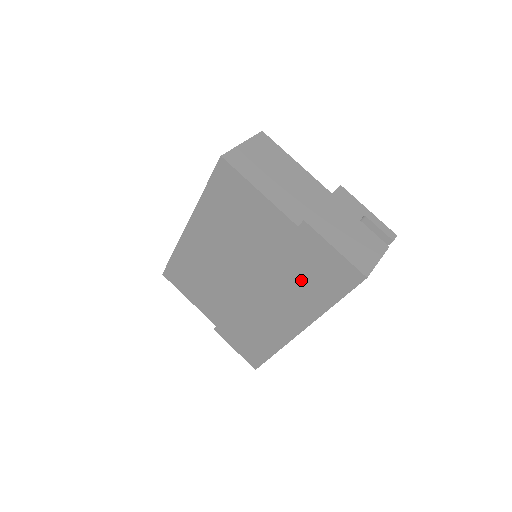
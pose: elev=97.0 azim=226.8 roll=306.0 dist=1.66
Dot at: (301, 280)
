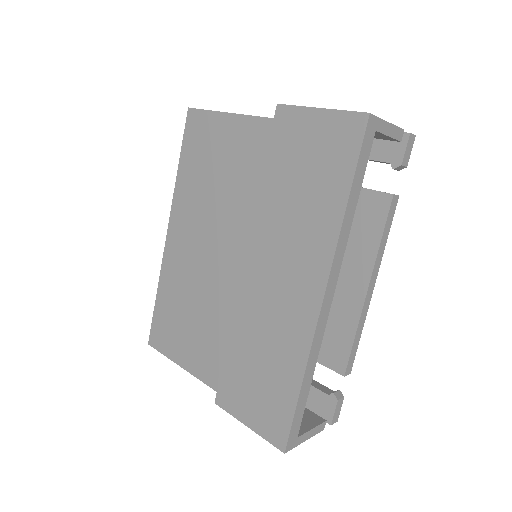
Dot at: (297, 195)
